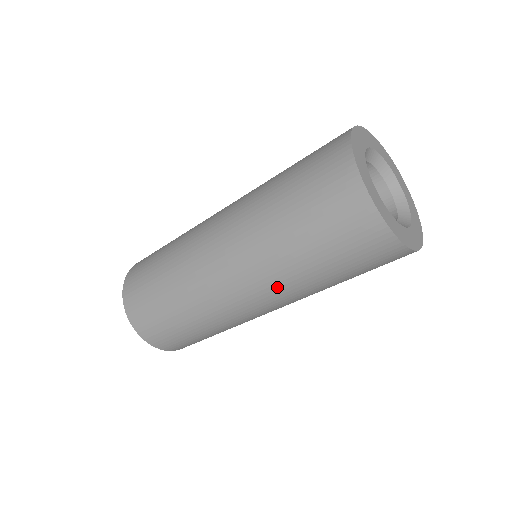
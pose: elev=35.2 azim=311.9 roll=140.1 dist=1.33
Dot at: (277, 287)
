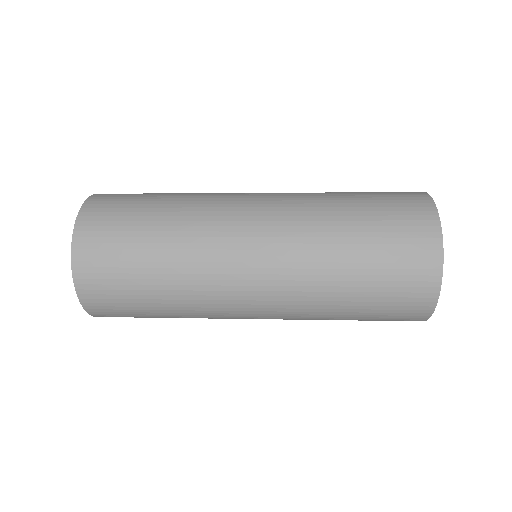
Dot at: (295, 304)
